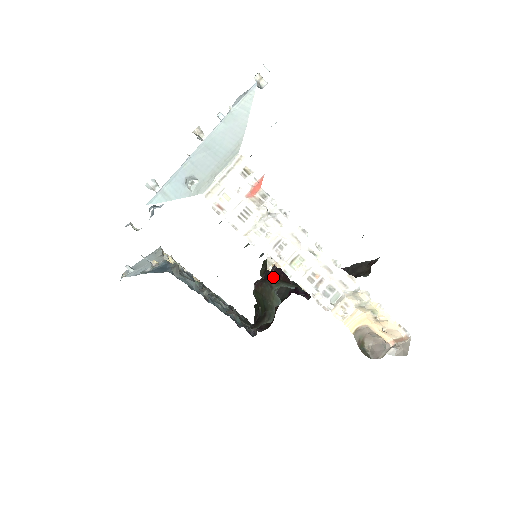
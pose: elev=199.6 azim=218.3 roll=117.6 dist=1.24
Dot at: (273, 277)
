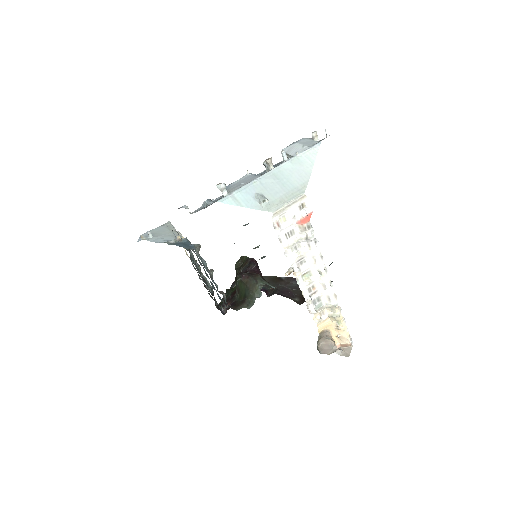
Dot at: (258, 274)
